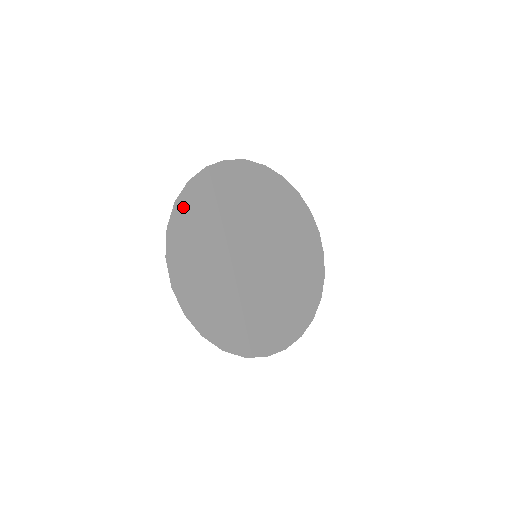
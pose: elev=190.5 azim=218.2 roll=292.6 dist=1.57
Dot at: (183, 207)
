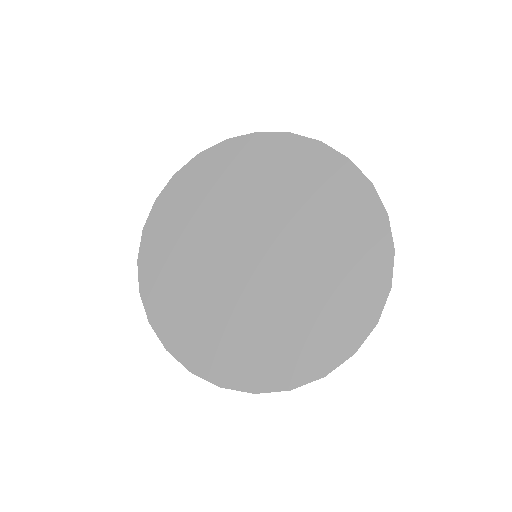
Dot at: (229, 149)
